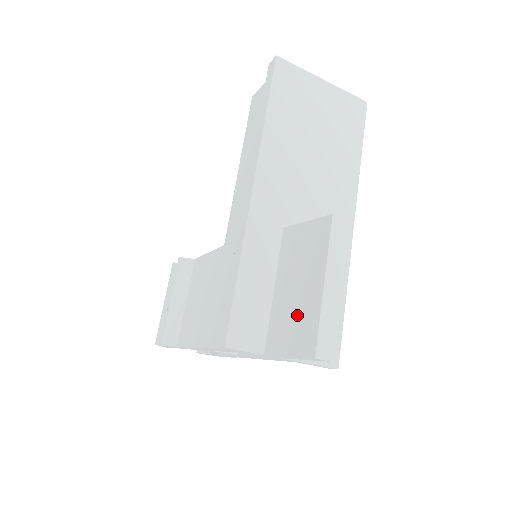
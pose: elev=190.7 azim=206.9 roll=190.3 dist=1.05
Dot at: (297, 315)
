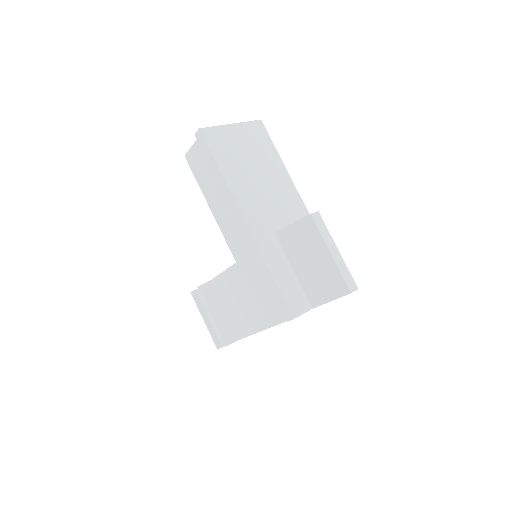
Dot at: (323, 277)
